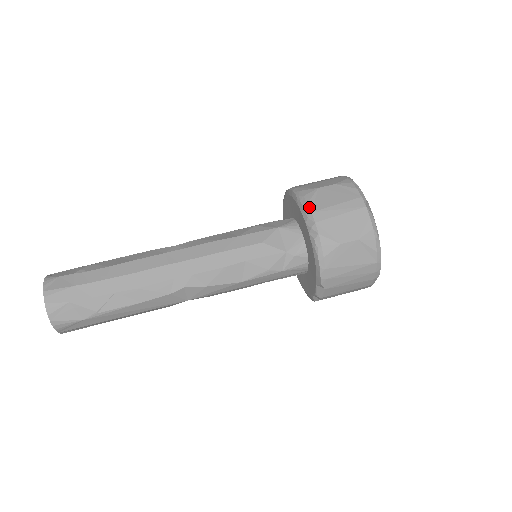
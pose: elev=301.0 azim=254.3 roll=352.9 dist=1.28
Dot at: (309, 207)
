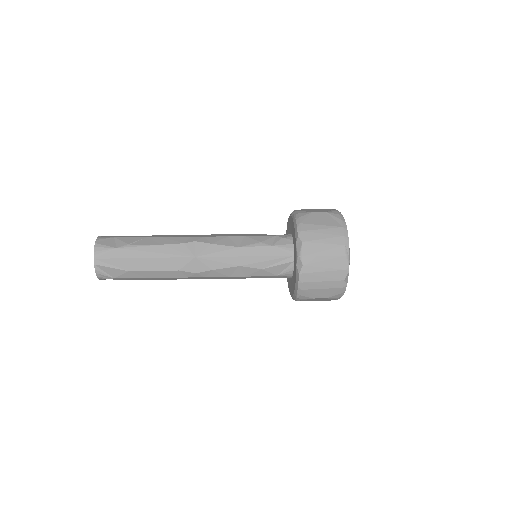
Dot at: occluded
